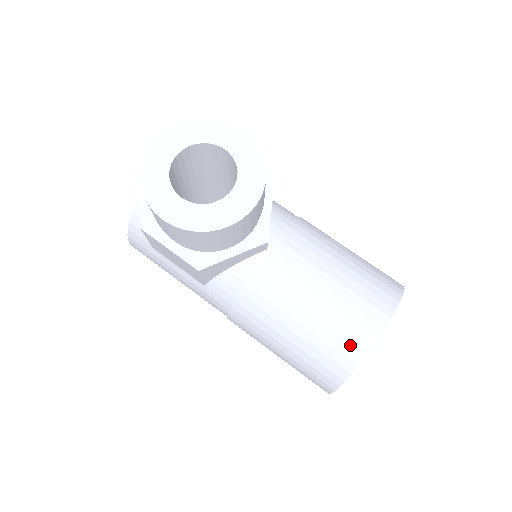
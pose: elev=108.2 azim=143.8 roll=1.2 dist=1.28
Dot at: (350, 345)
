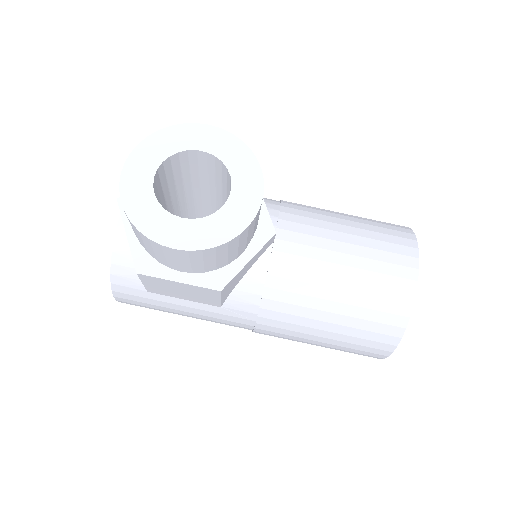
Dot at: (395, 300)
